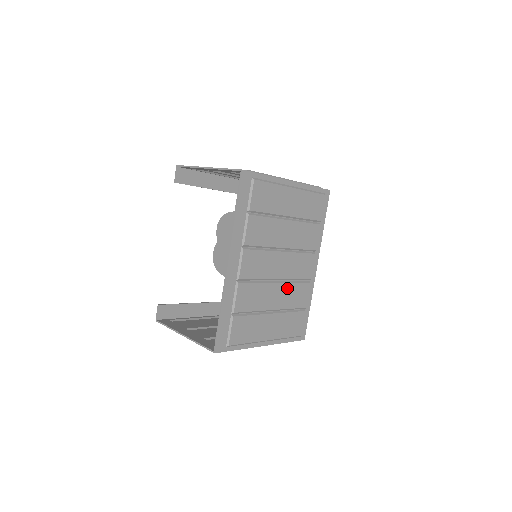
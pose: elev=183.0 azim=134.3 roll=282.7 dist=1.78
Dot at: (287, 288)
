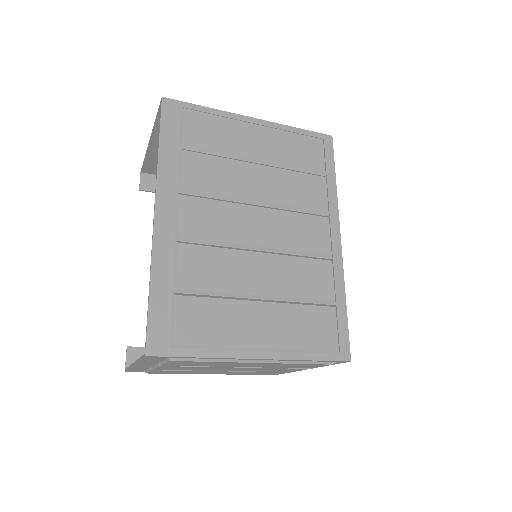
Dot at: (284, 264)
